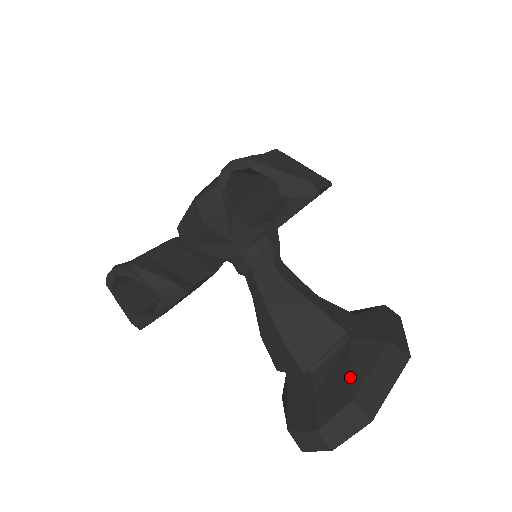
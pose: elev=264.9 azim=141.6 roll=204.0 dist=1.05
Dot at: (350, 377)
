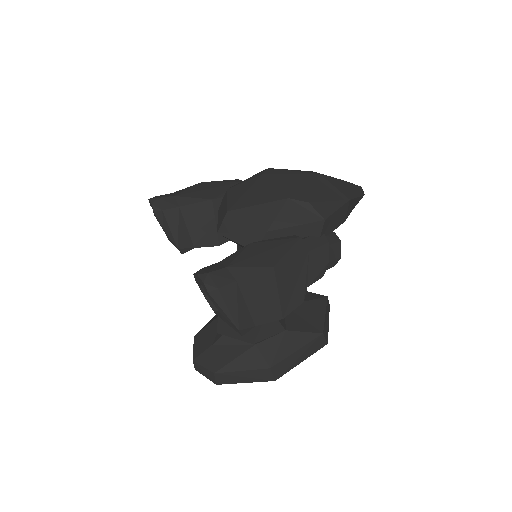
Dot at: (228, 363)
